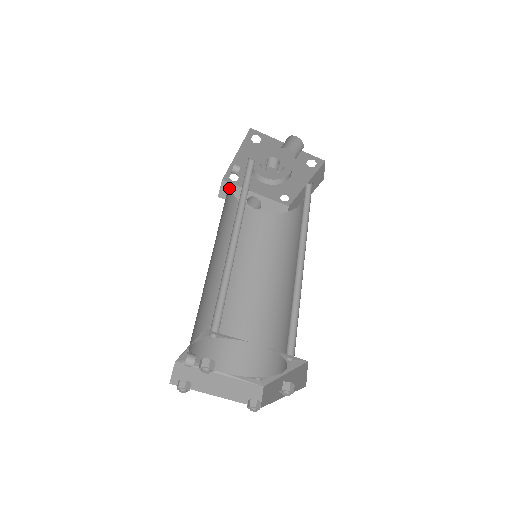
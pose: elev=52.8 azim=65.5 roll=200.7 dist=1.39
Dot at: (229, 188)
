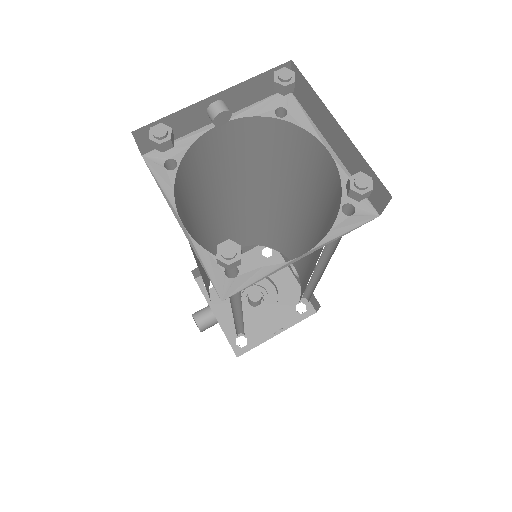
Dot at: occluded
